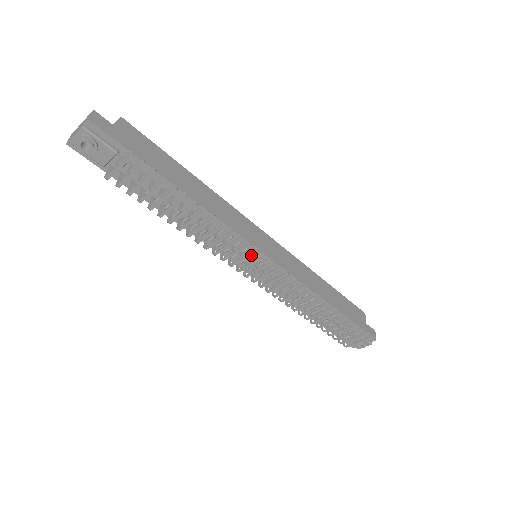
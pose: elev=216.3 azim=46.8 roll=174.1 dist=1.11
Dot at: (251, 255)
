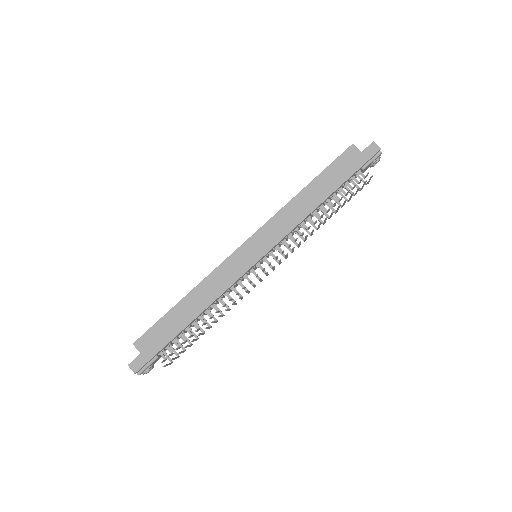
Dot at: (254, 285)
